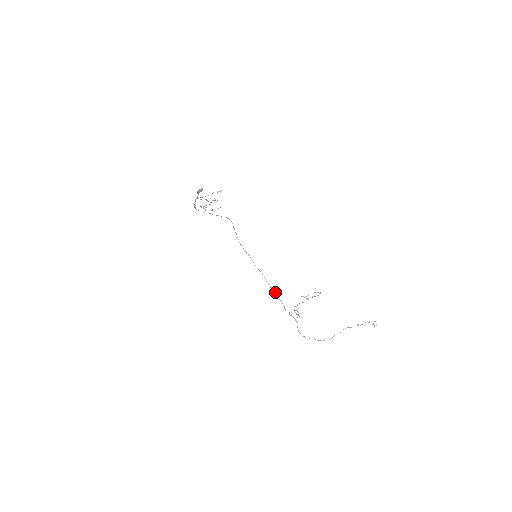
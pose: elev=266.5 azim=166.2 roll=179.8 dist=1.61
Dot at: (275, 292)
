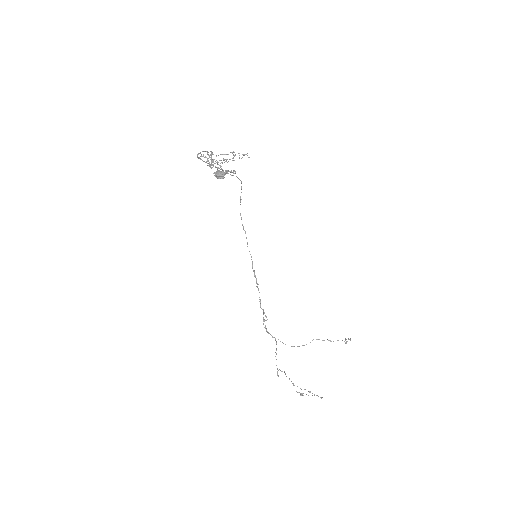
Dot at: (257, 284)
